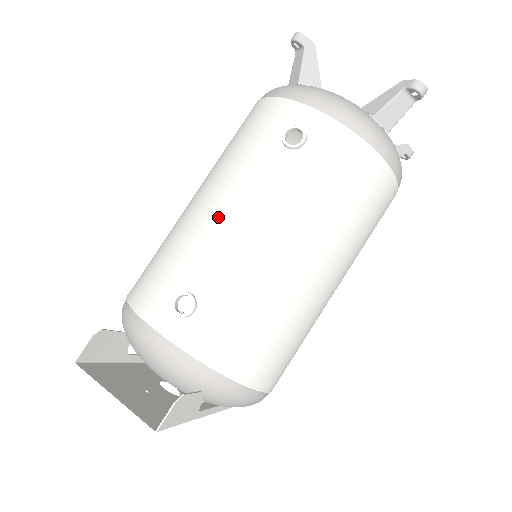
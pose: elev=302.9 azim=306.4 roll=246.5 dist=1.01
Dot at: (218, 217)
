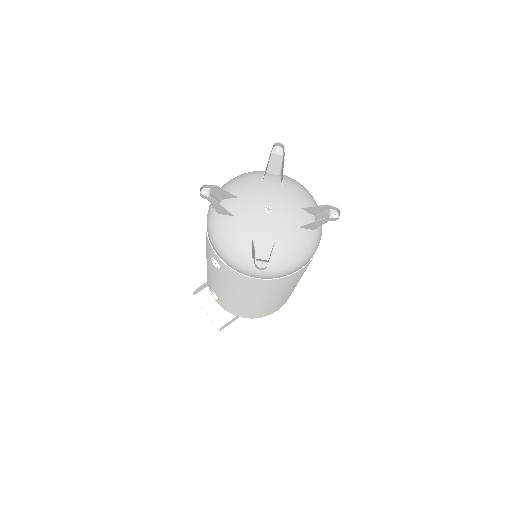
Dot at: (210, 272)
